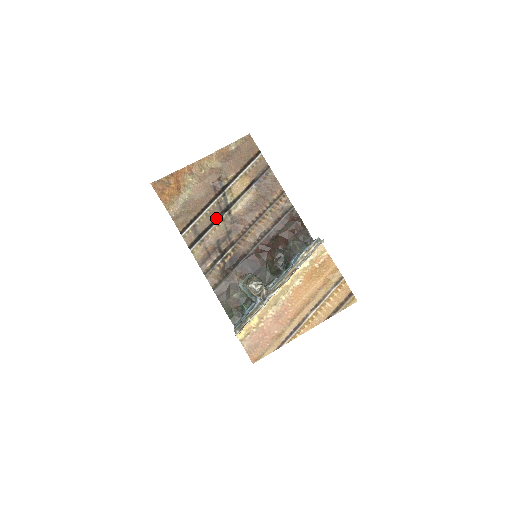
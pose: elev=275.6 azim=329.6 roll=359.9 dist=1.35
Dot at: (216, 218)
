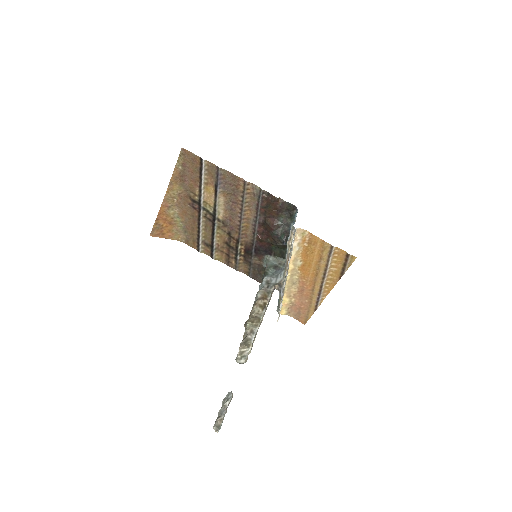
Dot at: (212, 229)
